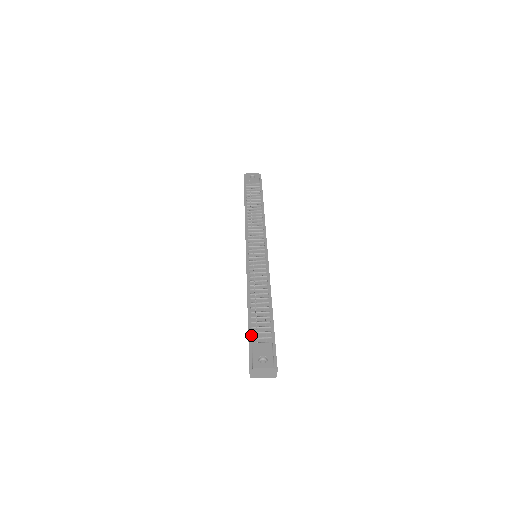
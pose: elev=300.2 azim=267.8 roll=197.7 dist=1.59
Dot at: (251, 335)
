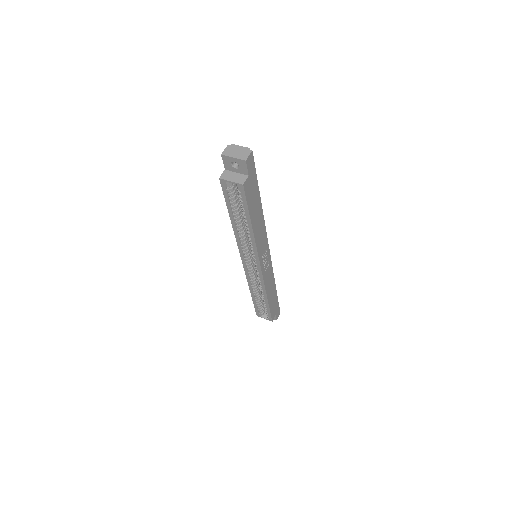
Dot at: occluded
